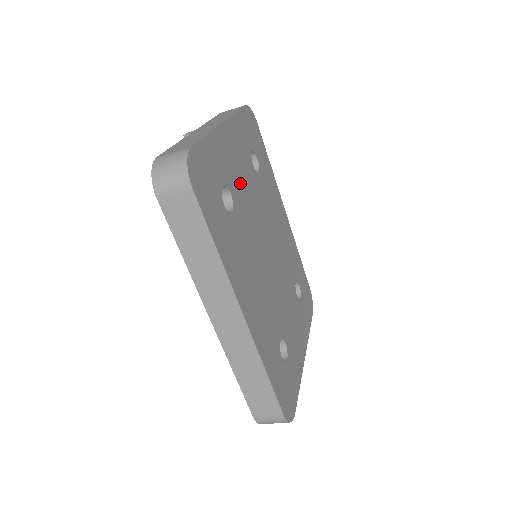
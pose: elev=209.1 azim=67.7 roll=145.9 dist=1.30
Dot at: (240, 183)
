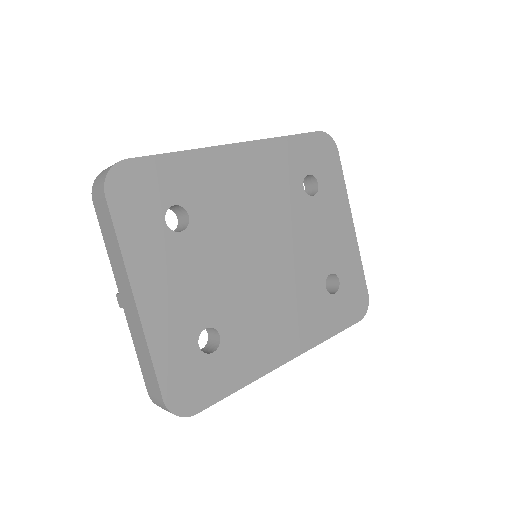
Dot at: (197, 293)
